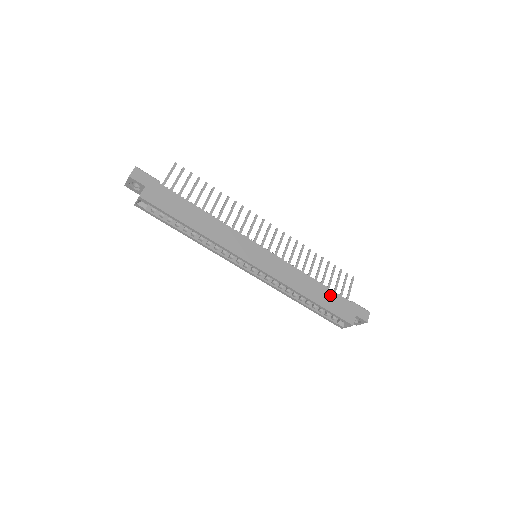
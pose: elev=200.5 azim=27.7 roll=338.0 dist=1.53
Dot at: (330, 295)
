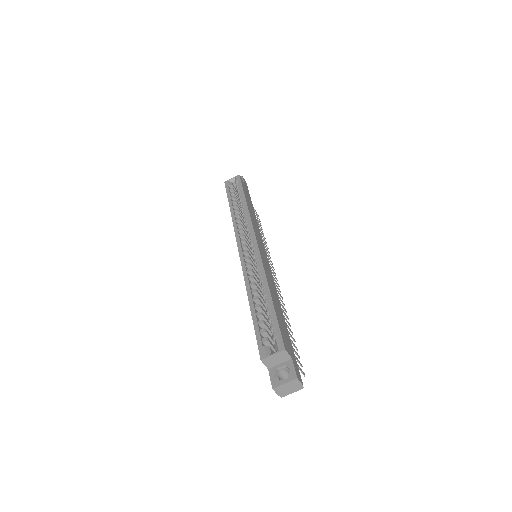
Dot at: (284, 324)
